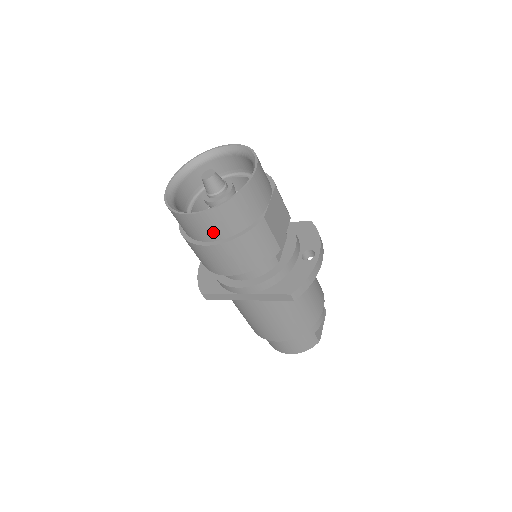
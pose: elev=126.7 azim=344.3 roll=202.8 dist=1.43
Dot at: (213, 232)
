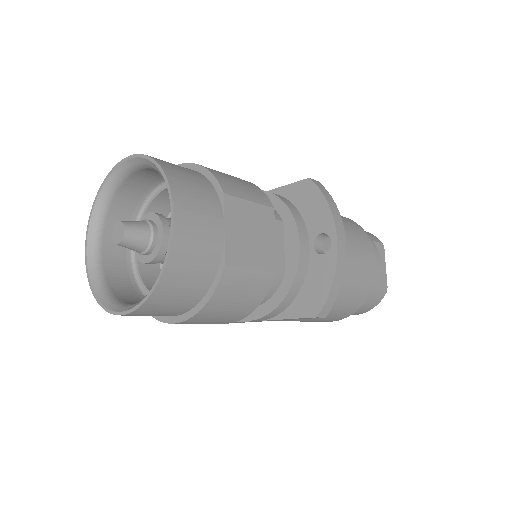
Dot at: (167, 313)
